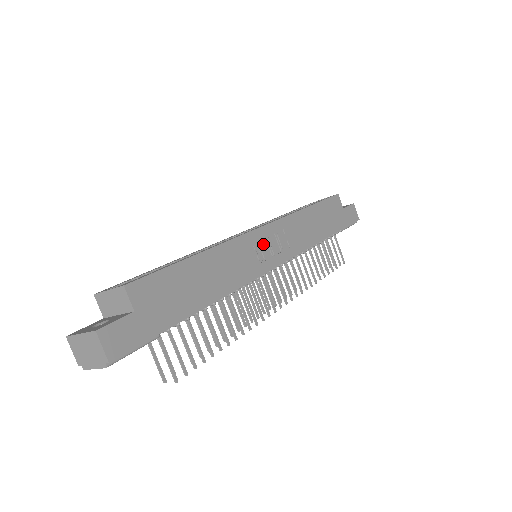
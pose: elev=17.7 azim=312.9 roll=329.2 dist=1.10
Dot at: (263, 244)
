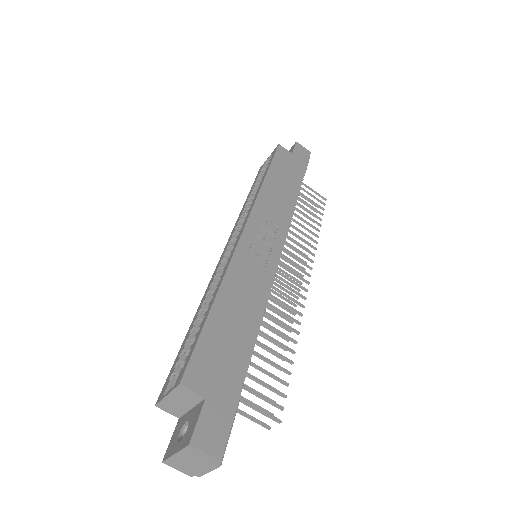
Dot at: (256, 243)
